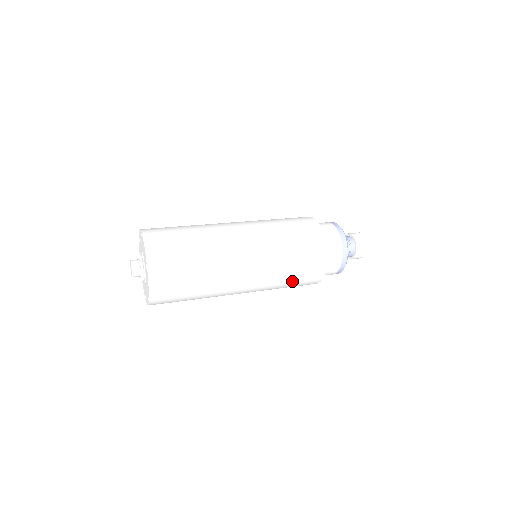
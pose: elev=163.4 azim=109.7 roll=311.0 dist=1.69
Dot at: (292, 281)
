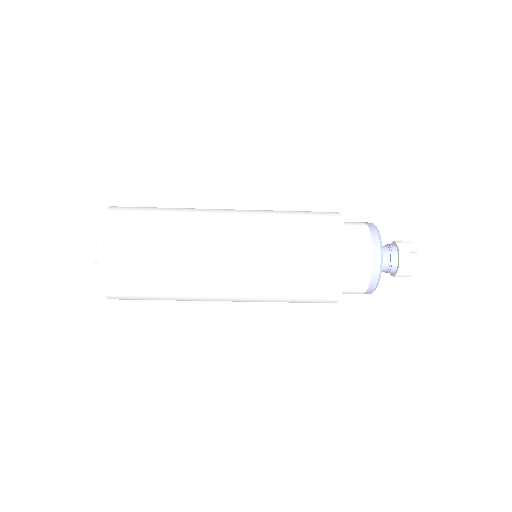
Dot at: (295, 287)
